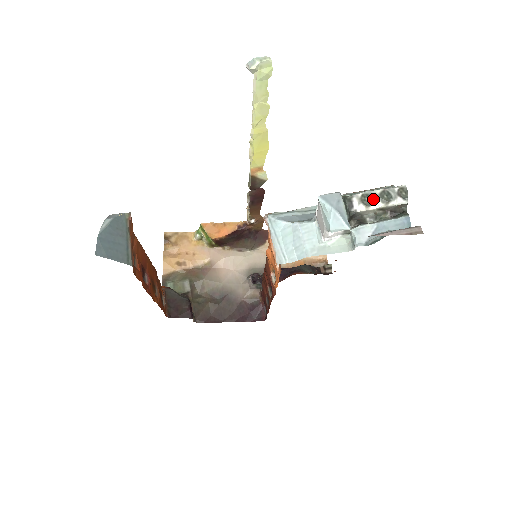
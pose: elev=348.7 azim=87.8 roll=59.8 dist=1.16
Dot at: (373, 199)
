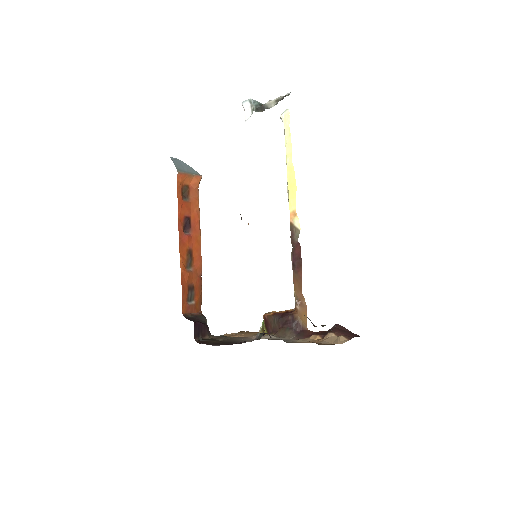
Dot at: occluded
